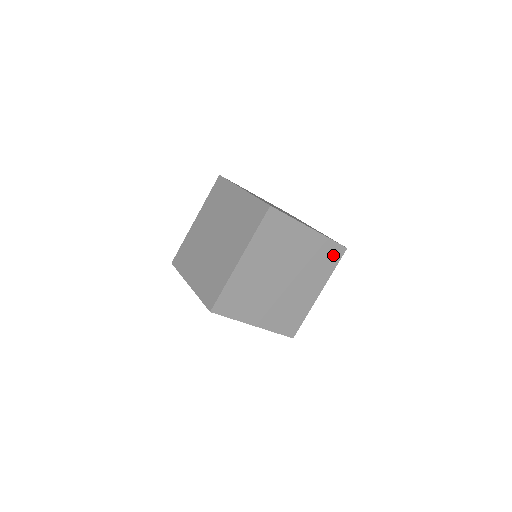
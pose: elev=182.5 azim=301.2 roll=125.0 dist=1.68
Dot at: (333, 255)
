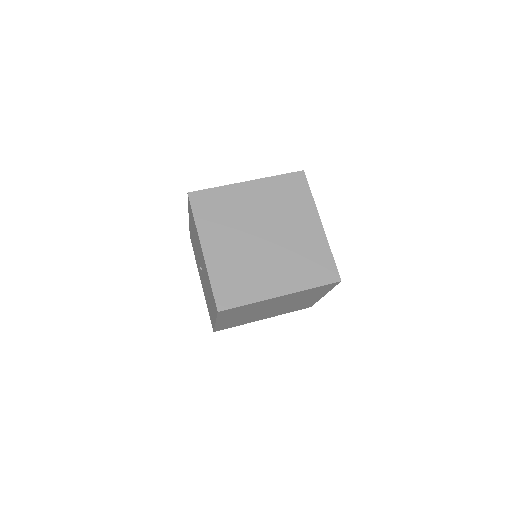
Dot at: (303, 307)
